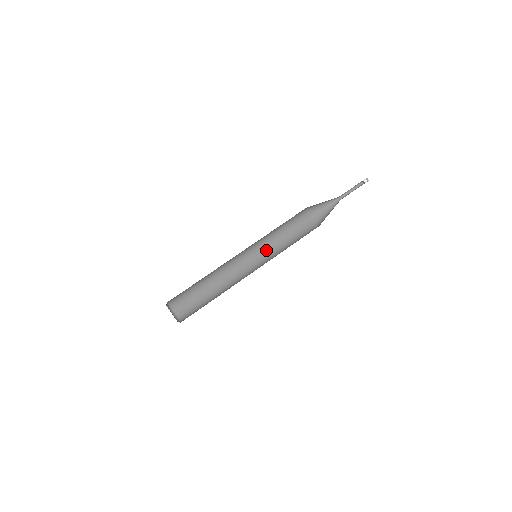
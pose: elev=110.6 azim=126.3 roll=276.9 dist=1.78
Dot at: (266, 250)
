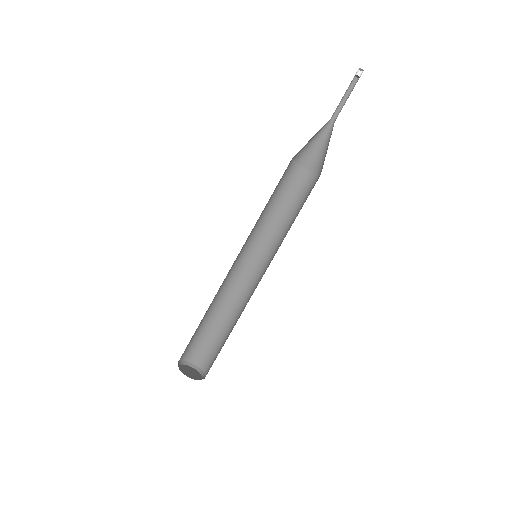
Dot at: (255, 231)
